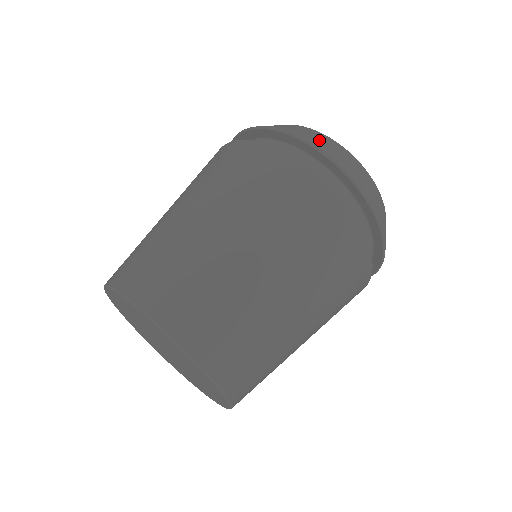
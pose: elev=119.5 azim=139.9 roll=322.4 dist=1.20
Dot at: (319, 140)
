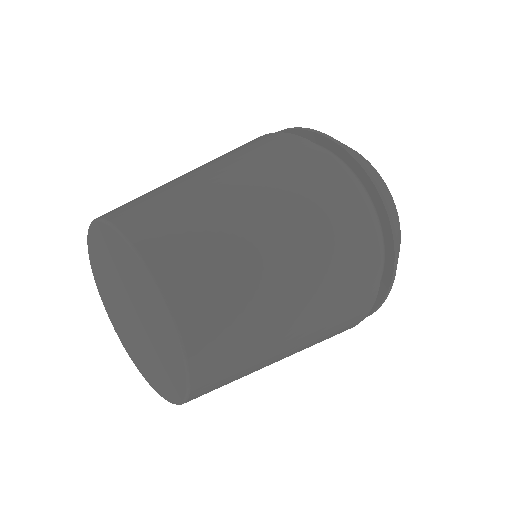
Dot at: occluded
